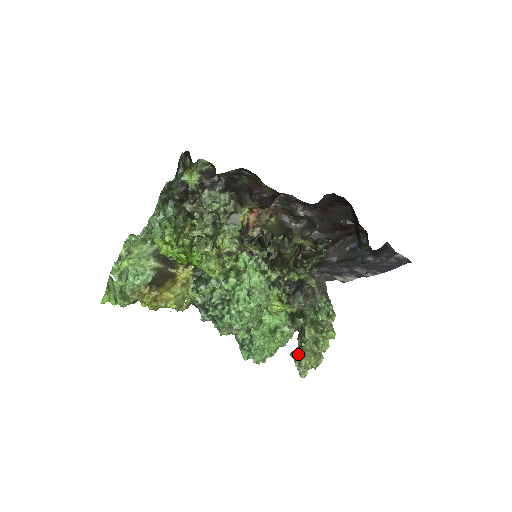
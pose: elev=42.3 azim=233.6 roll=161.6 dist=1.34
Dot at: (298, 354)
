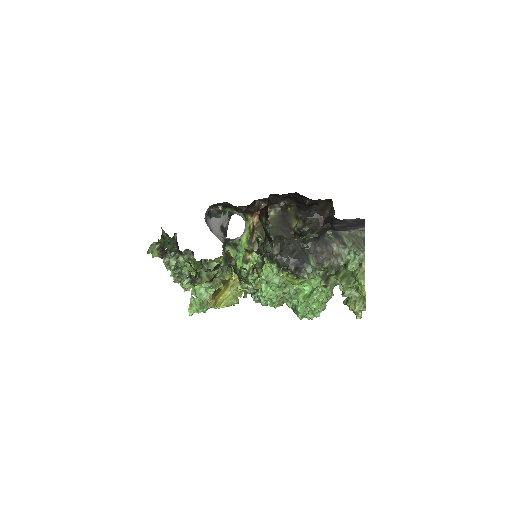
Dot at: (346, 302)
